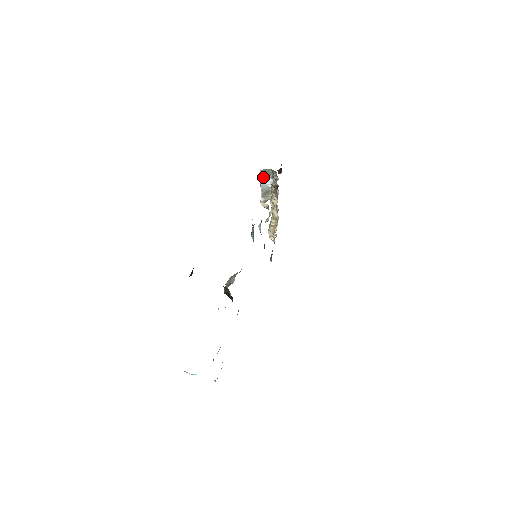
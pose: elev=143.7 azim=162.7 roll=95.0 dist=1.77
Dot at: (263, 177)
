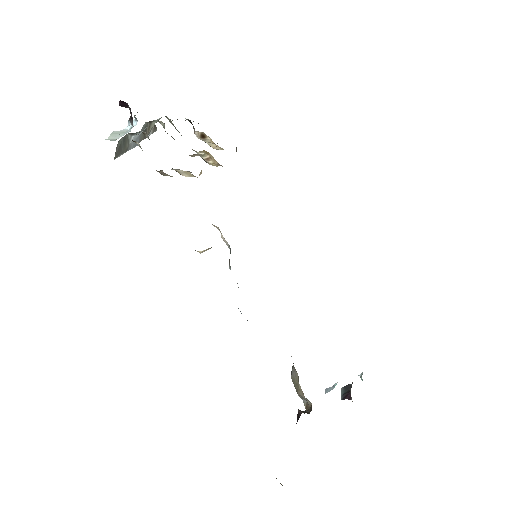
Dot at: (124, 150)
